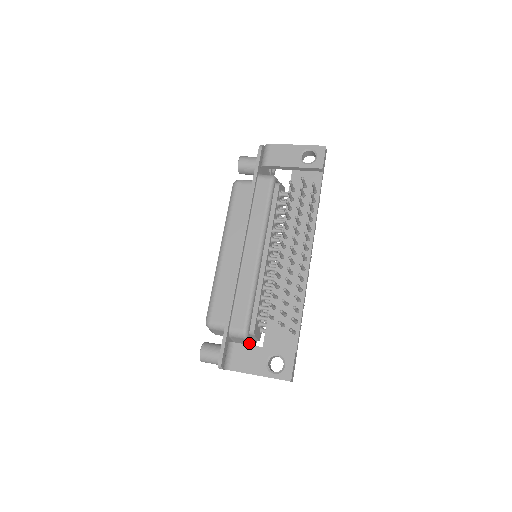
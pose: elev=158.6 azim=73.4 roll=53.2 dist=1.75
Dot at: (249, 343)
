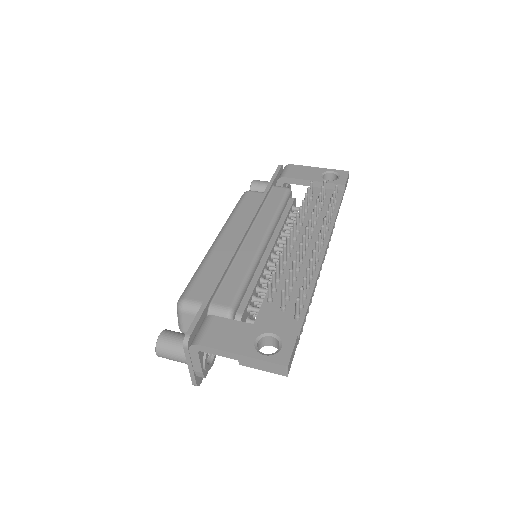
Dot at: occluded
